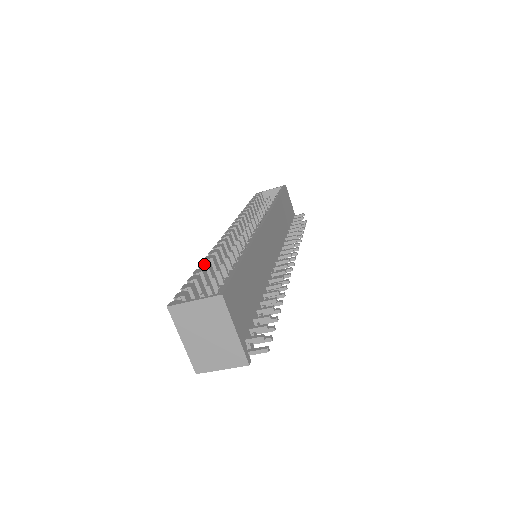
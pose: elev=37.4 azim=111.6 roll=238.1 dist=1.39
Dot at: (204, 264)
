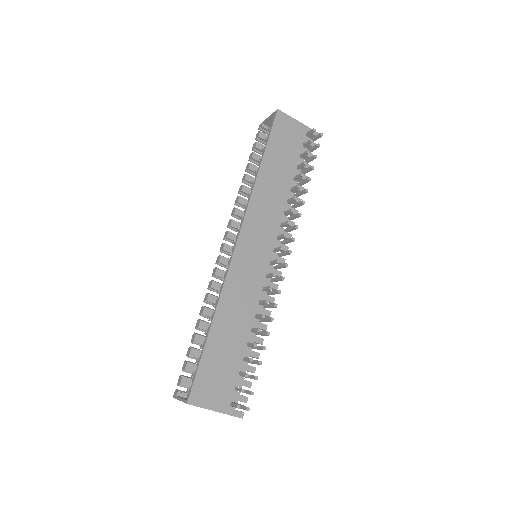
Dot at: (197, 326)
